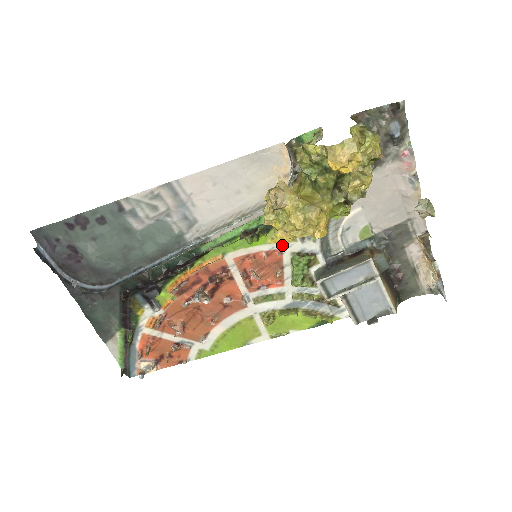
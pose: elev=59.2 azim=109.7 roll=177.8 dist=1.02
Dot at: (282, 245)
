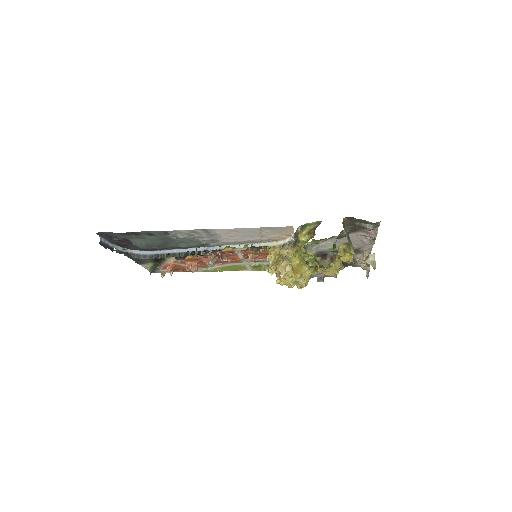
Dot at: occluded
